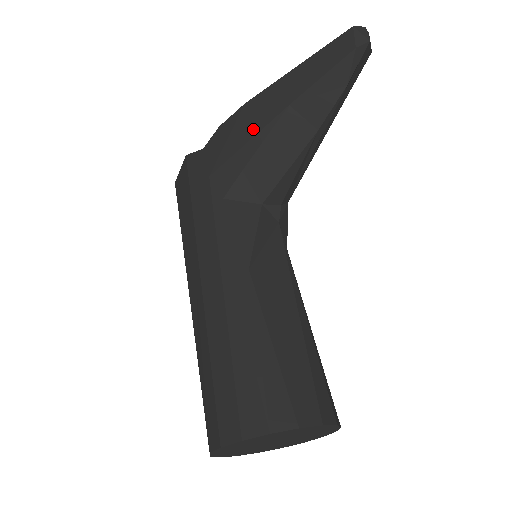
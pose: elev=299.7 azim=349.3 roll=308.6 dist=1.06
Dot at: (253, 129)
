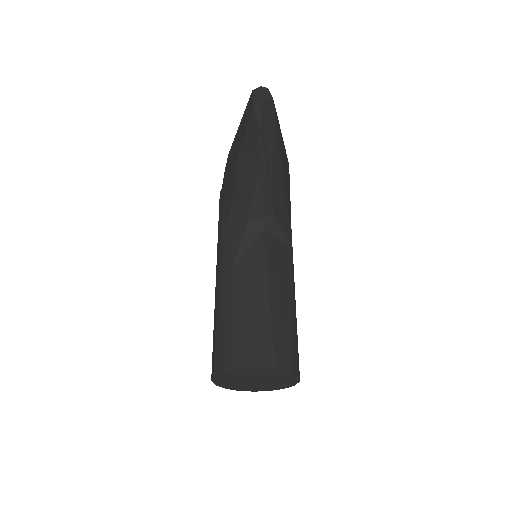
Dot at: (231, 172)
